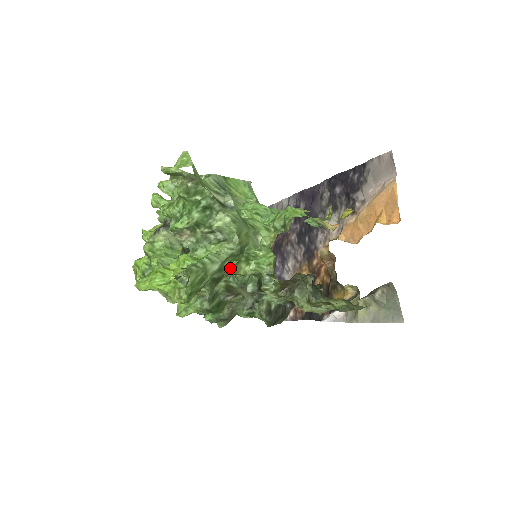
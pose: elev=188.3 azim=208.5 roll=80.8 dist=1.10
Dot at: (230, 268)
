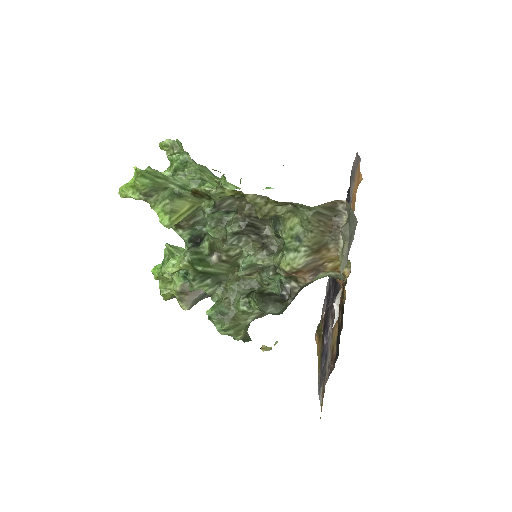
Dot at: (192, 191)
